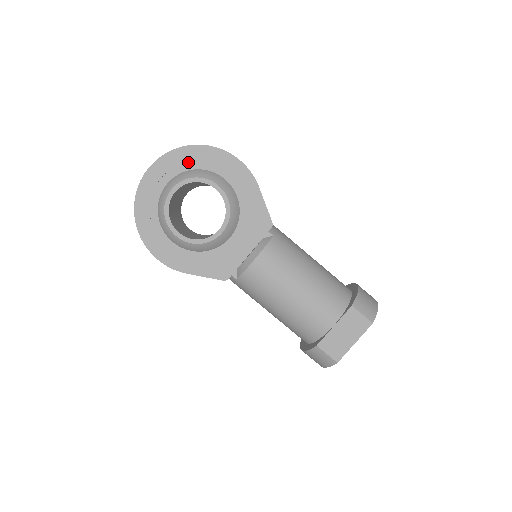
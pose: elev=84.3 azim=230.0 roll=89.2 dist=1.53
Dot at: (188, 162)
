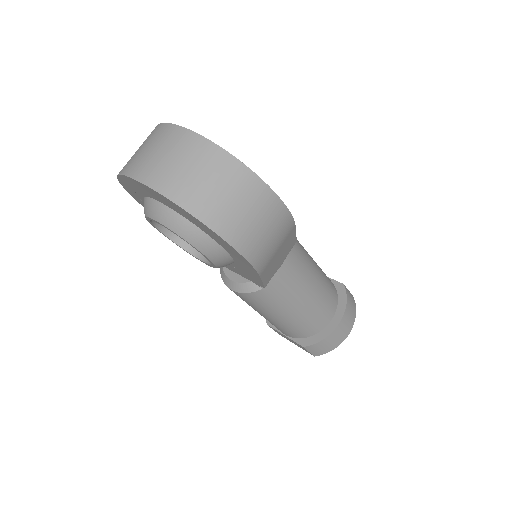
Dot at: (180, 212)
